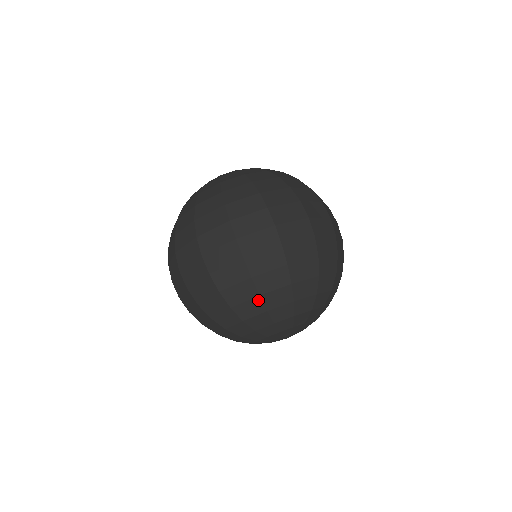
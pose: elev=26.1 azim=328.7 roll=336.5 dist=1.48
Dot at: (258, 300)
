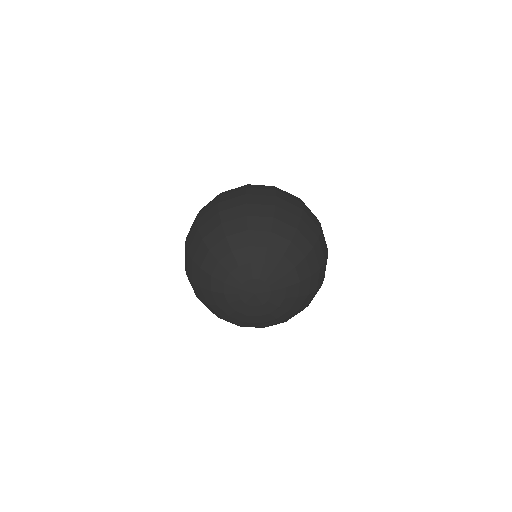
Dot at: (293, 230)
